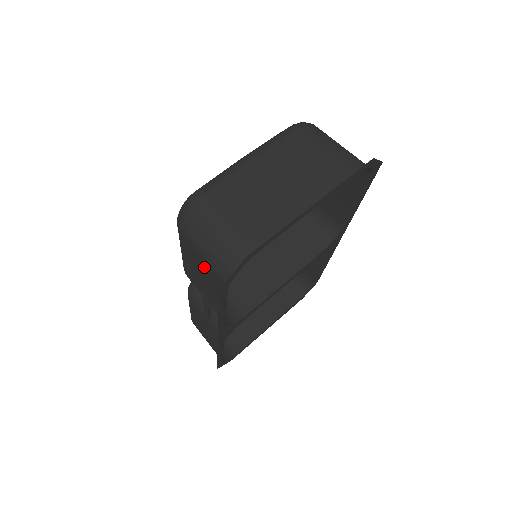
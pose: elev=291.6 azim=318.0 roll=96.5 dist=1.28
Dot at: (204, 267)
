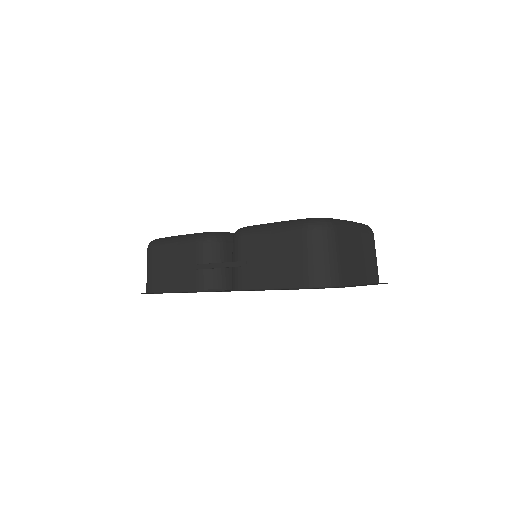
Dot at: (294, 260)
